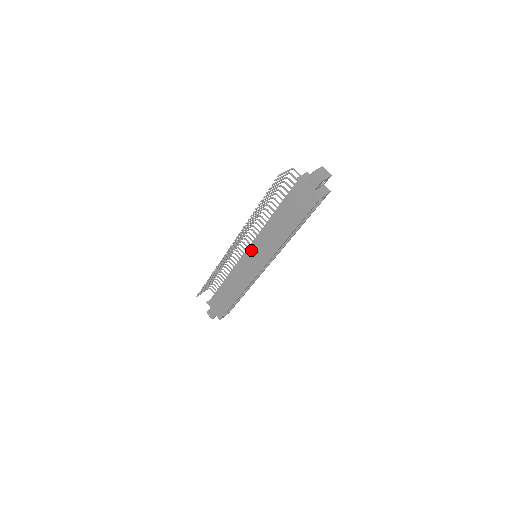
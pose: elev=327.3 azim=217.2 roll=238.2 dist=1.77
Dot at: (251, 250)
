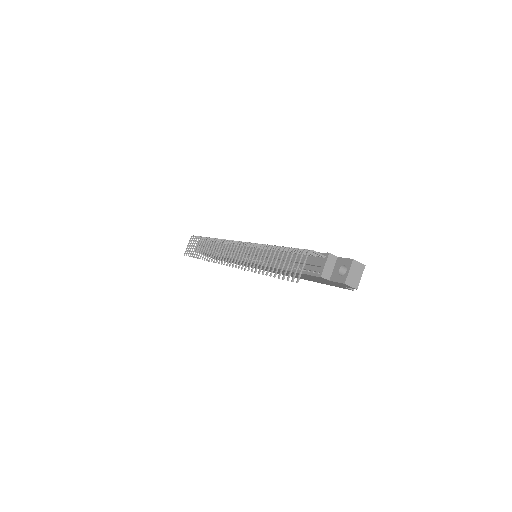
Dot at: occluded
